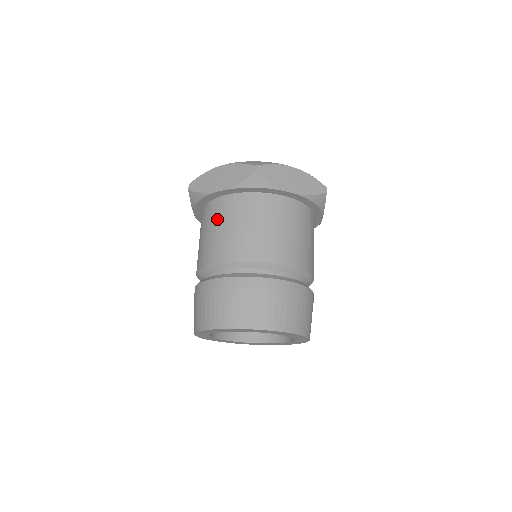
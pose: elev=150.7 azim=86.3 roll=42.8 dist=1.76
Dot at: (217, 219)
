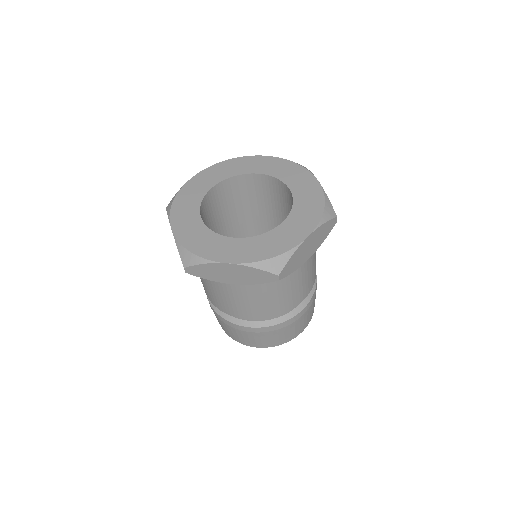
Dot at: (232, 291)
